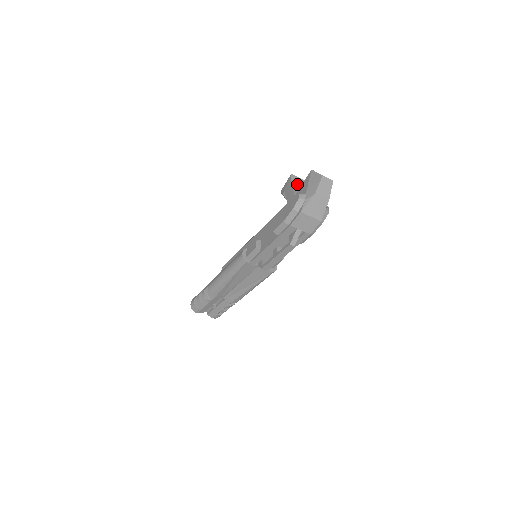
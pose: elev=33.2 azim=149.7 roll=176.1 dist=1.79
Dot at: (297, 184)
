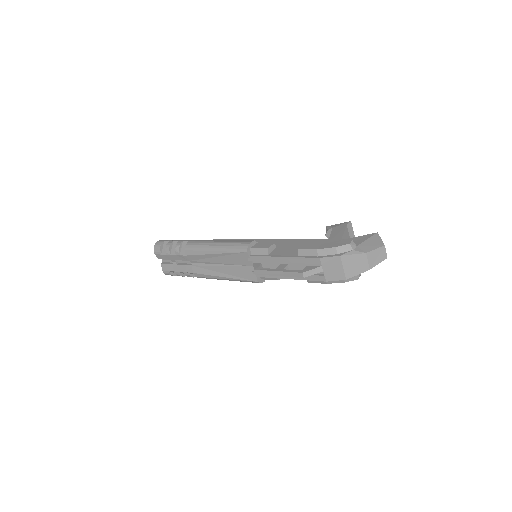
Dot at: (348, 233)
